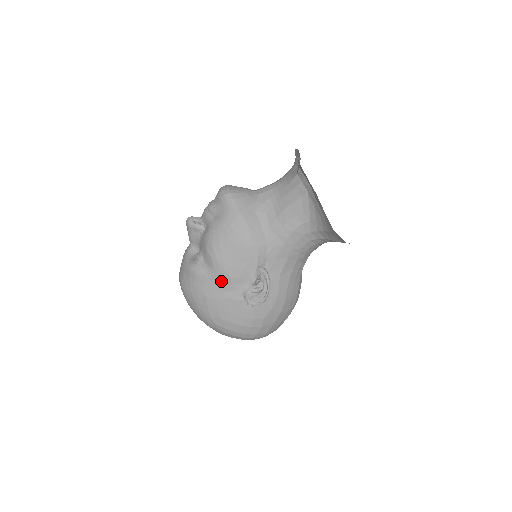
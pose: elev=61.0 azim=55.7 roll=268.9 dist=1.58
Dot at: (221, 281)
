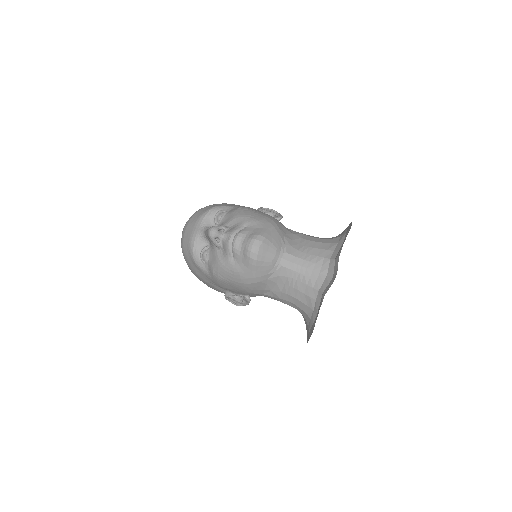
Dot at: (213, 282)
